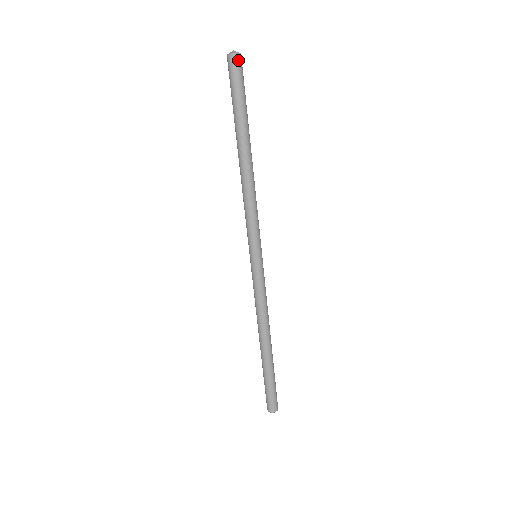
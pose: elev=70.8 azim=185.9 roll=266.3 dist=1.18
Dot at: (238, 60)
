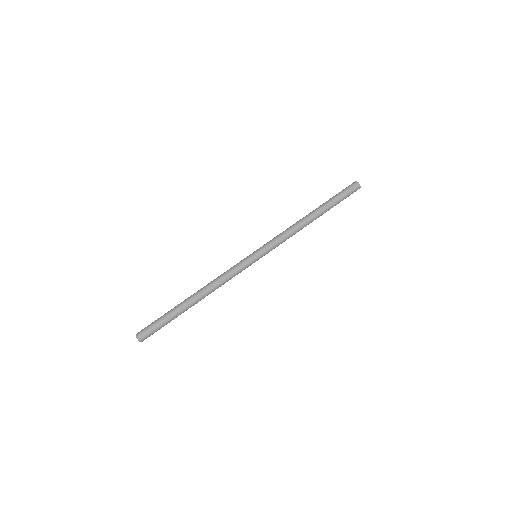
Dot at: occluded
